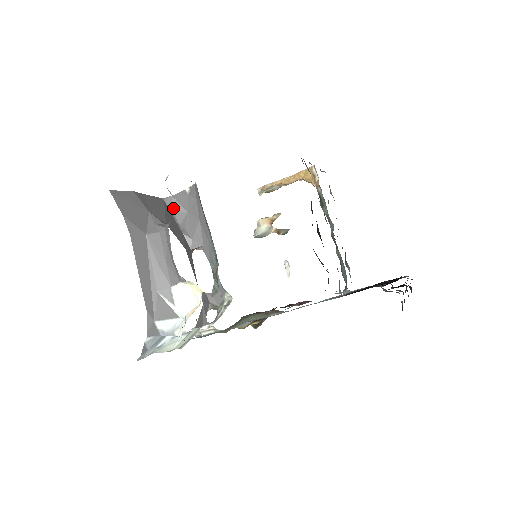
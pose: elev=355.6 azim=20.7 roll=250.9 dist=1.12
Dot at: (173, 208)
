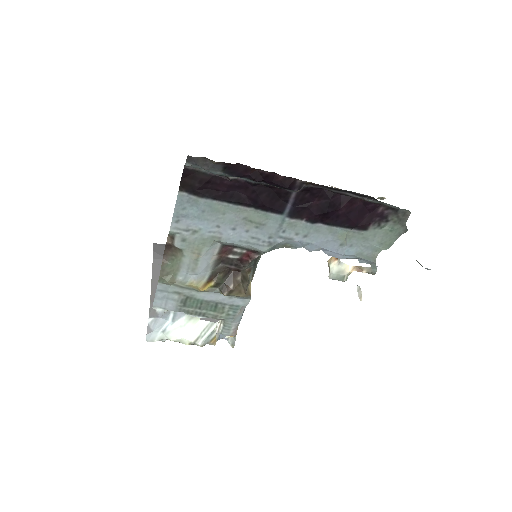
Dot at: occluded
